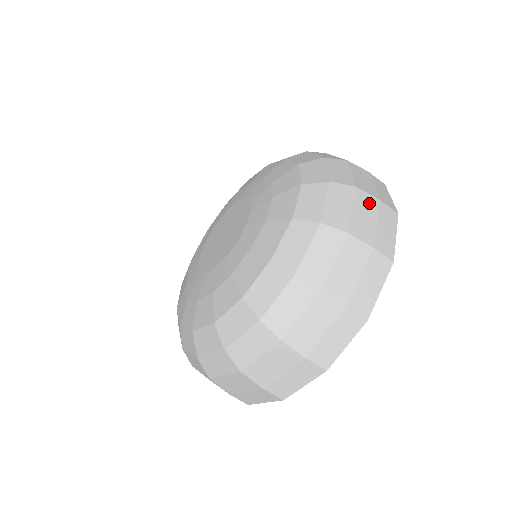
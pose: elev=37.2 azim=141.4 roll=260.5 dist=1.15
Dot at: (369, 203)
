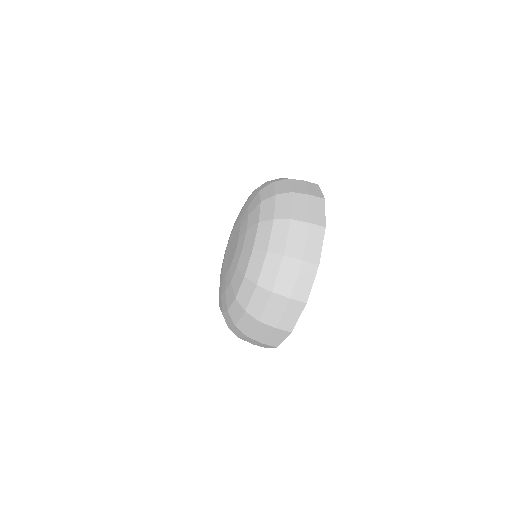
Dot at: (298, 182)
